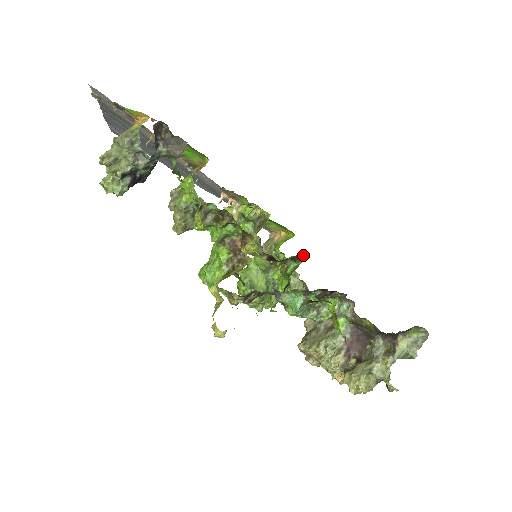
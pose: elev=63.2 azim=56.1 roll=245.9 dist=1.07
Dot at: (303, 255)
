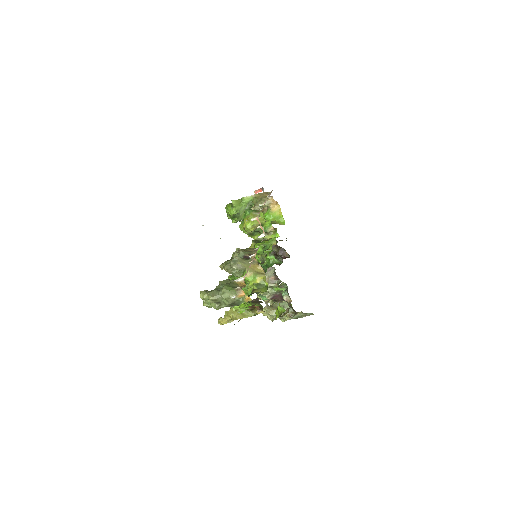
Dot at: (282, 262)
